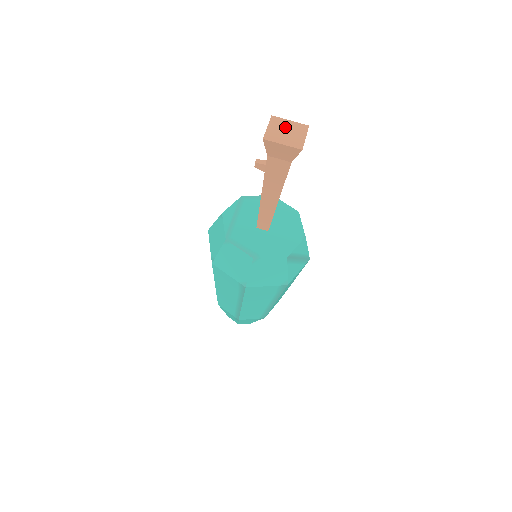
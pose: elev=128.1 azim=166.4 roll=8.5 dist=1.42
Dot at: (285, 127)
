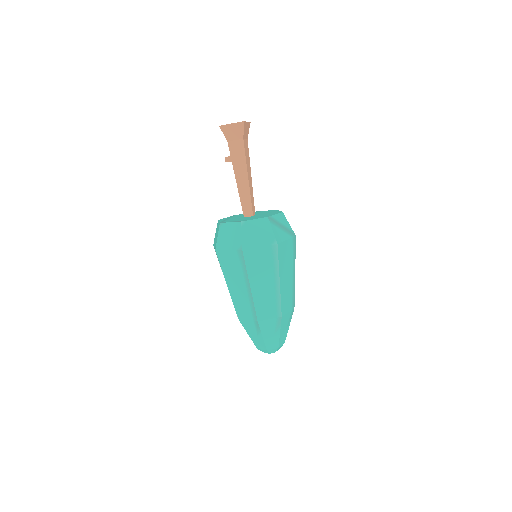
Dot at: occluded
